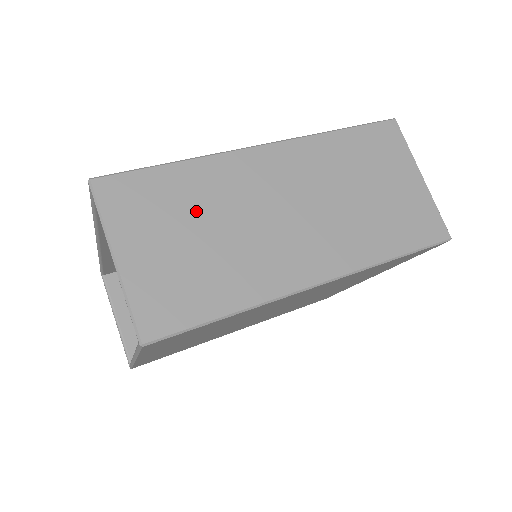
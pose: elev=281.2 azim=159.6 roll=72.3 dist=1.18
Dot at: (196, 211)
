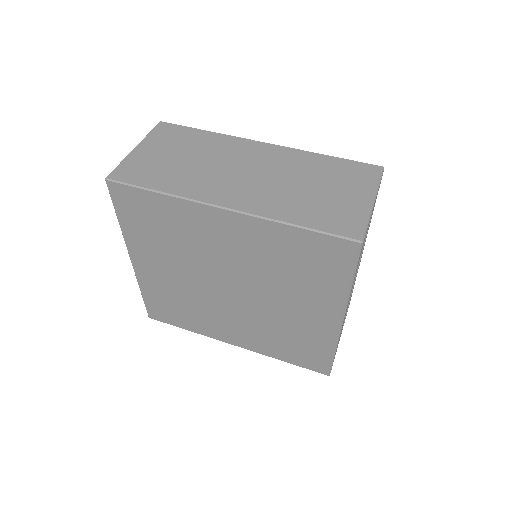
Dot at: (193, 149)
